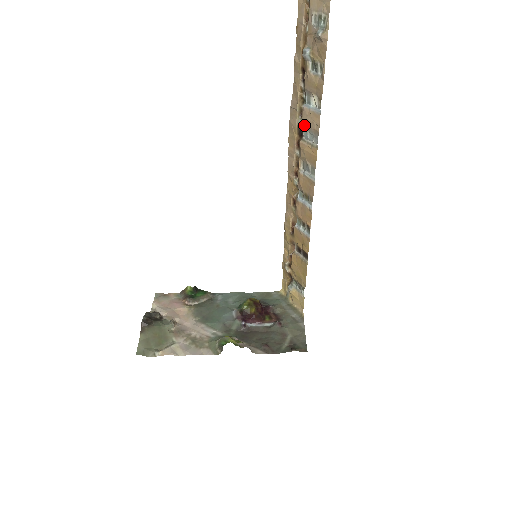
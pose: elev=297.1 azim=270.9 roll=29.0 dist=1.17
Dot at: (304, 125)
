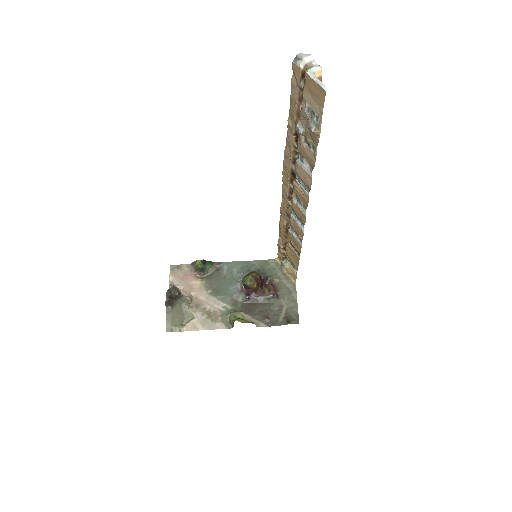
Dot at: (297, 174)
